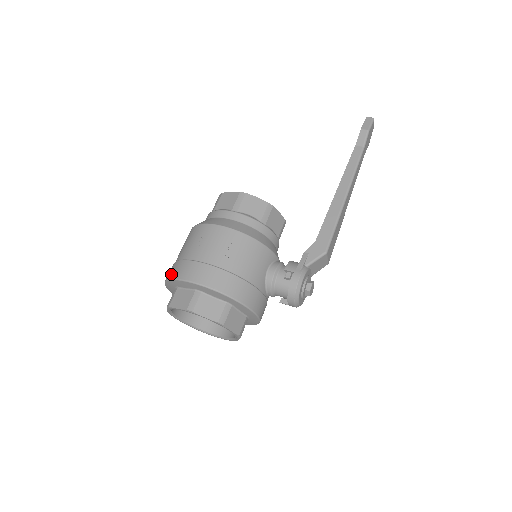
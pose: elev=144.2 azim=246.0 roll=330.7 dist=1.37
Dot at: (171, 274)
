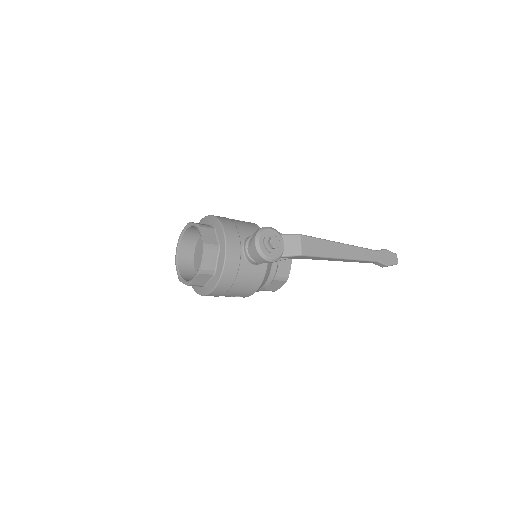
Dot at: occluded
